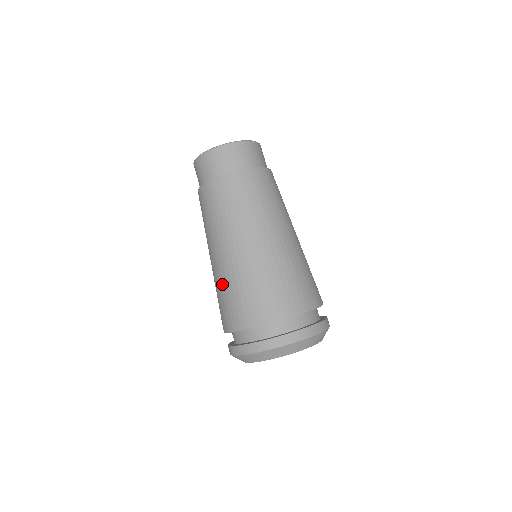
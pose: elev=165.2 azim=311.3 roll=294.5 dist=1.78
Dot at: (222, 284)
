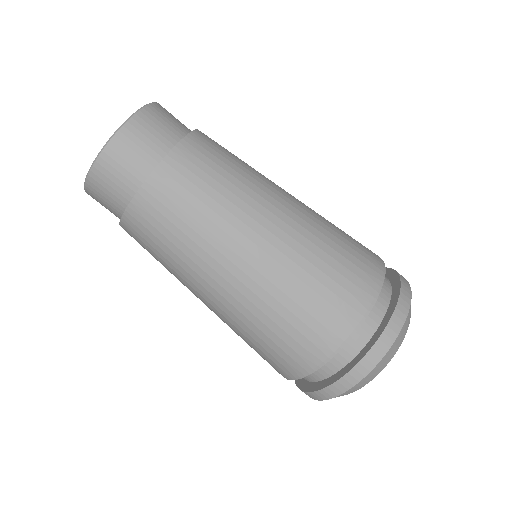
Dot at: occluded
